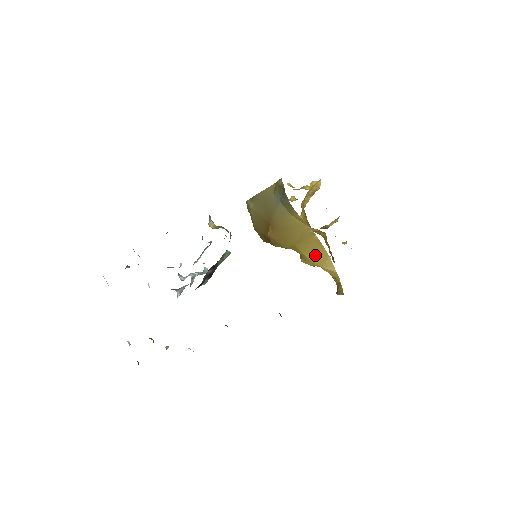
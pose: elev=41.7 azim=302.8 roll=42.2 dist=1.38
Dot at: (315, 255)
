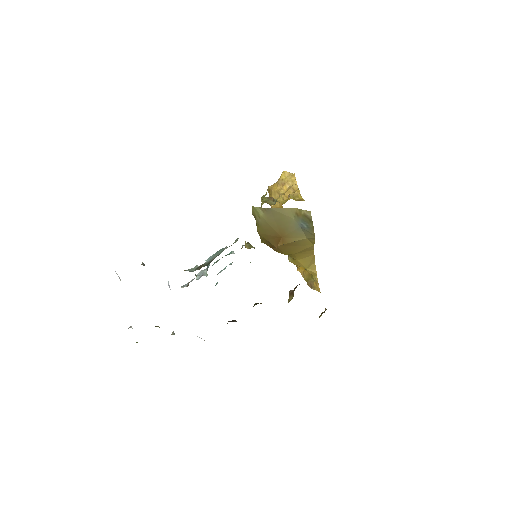
Dot at: (305, 261)
